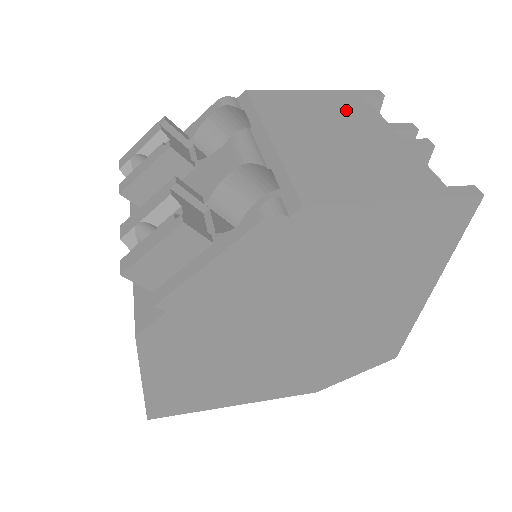
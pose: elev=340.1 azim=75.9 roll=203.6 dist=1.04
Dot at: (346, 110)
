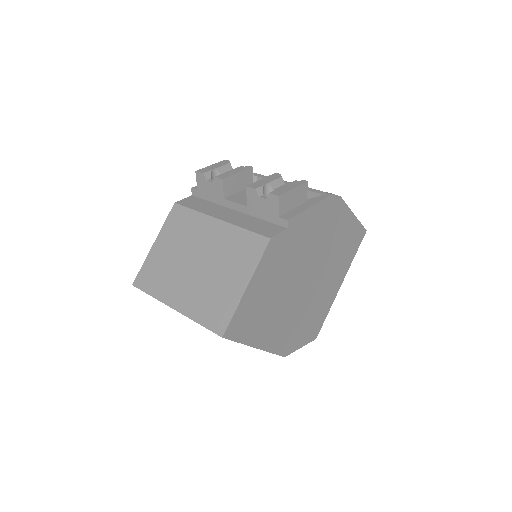
Dot at: occluded
